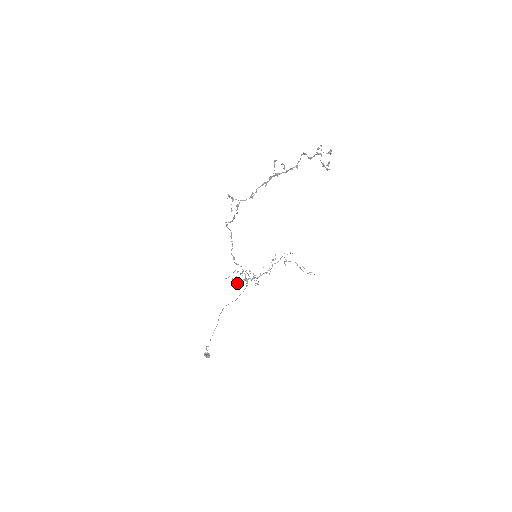
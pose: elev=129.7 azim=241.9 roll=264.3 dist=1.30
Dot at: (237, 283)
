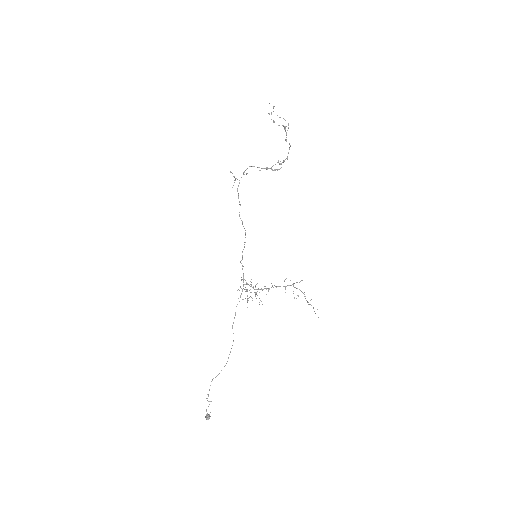
Dot at: occluded
